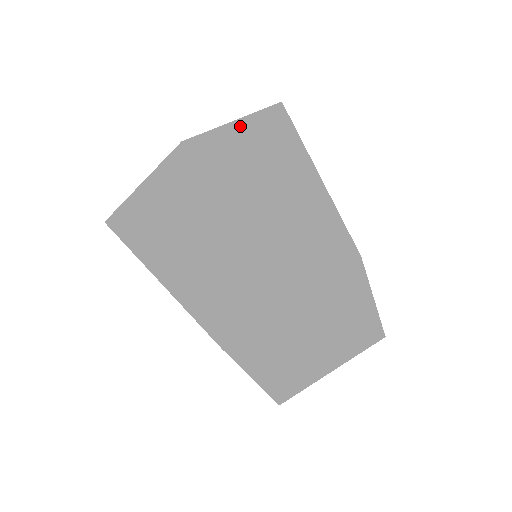
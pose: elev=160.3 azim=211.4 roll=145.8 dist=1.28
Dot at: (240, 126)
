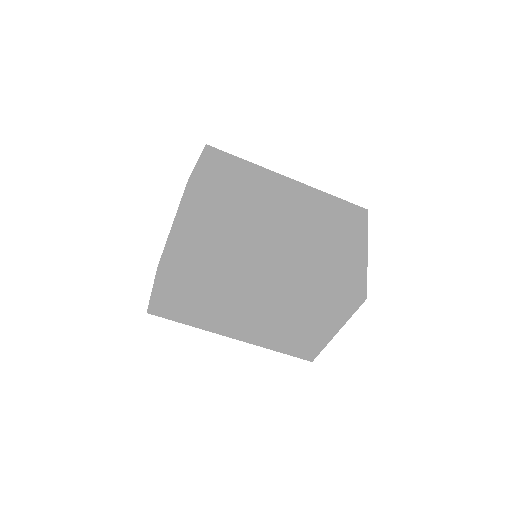
Dot at: occluded
